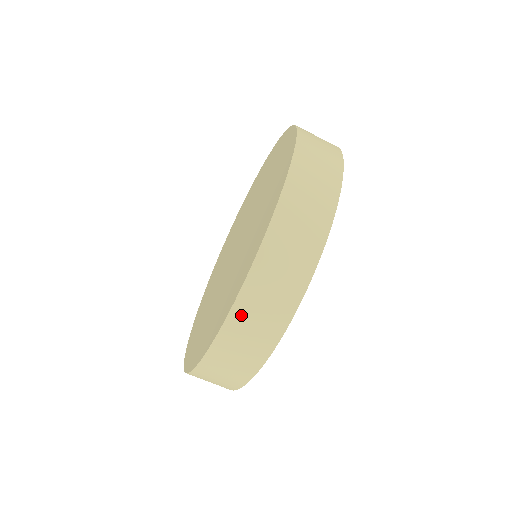
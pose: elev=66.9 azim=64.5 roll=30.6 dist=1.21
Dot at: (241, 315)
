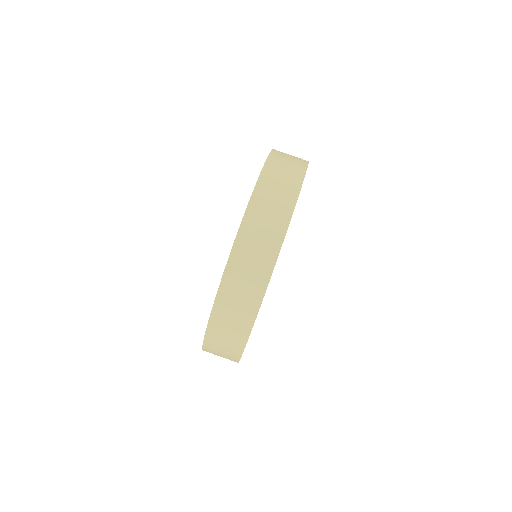
Dot at: (272, 168)
